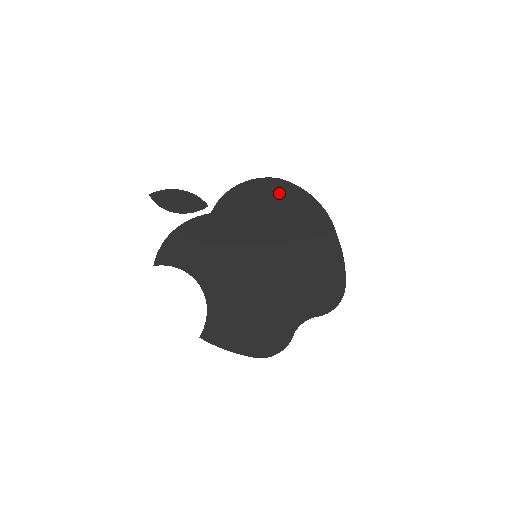
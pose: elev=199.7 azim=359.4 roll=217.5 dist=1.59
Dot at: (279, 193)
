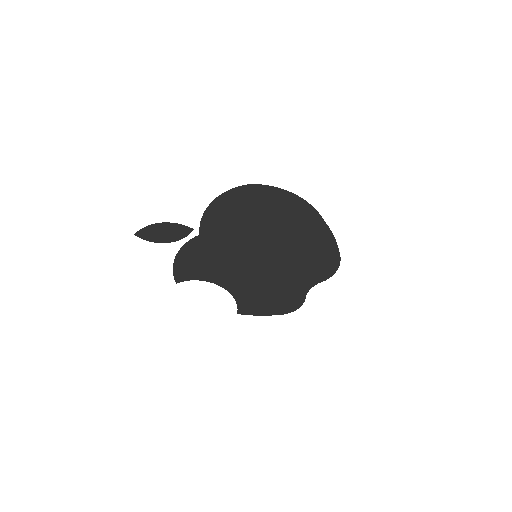
Dot at: (255, 199)
